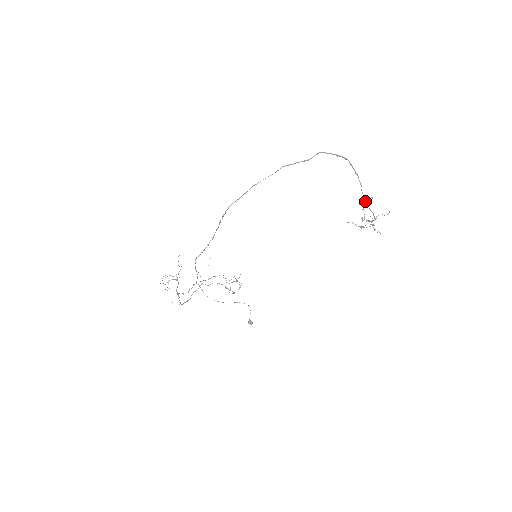
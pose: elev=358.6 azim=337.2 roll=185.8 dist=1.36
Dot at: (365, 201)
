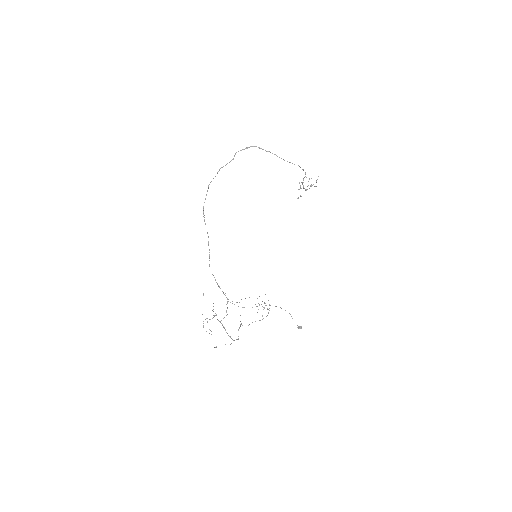
Dot at: occluded
